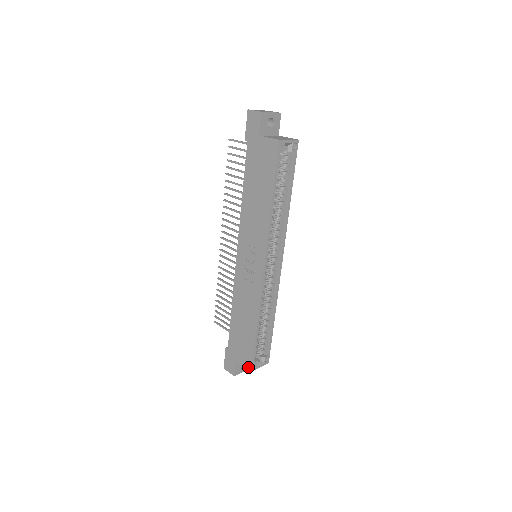
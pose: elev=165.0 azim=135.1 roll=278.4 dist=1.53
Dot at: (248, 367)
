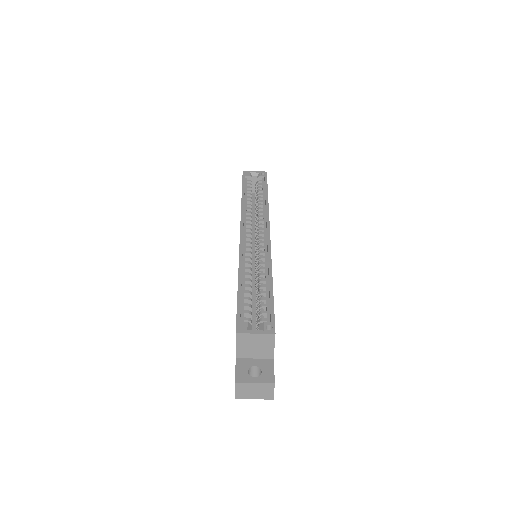
Dot at: occluded
